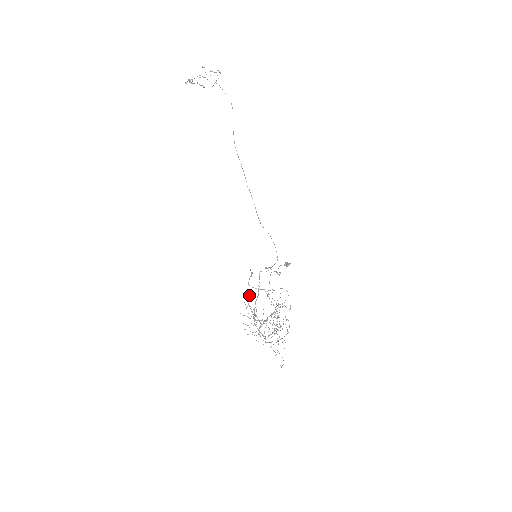
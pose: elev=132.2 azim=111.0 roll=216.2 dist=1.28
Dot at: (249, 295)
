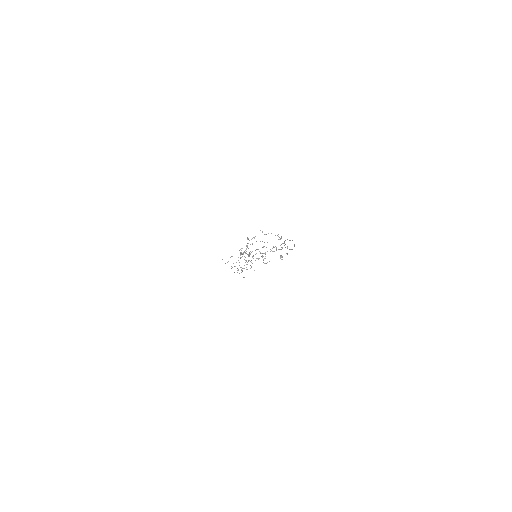
Dot at: occluded
